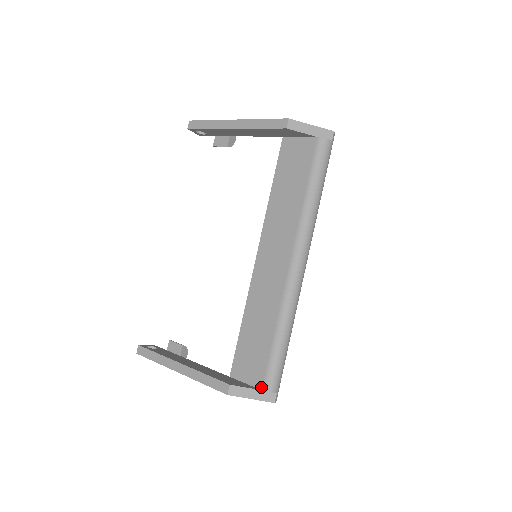
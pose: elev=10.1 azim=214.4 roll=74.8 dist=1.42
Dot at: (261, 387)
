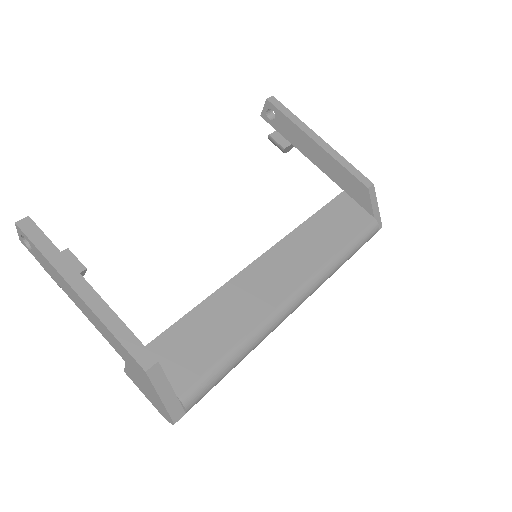
Dot at: (180, 393)
